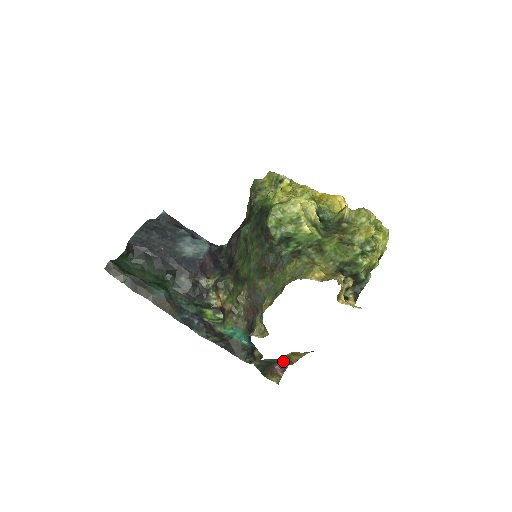
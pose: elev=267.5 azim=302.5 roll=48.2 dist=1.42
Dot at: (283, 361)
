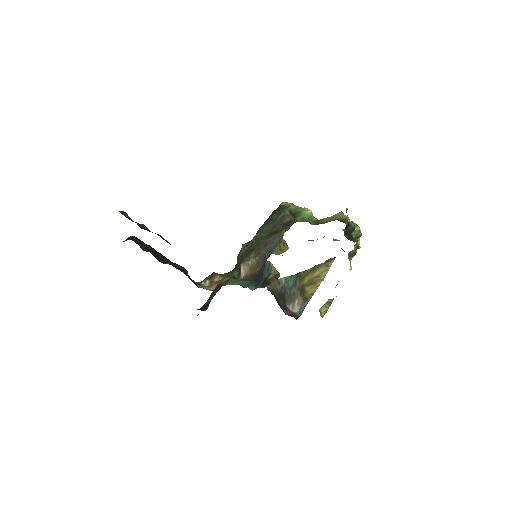
Dot at: (296, 300)
